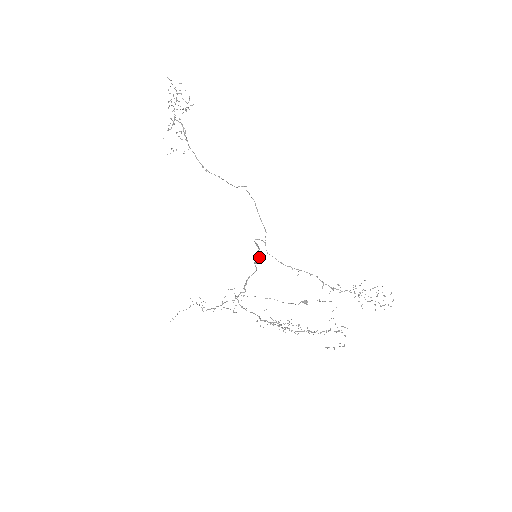
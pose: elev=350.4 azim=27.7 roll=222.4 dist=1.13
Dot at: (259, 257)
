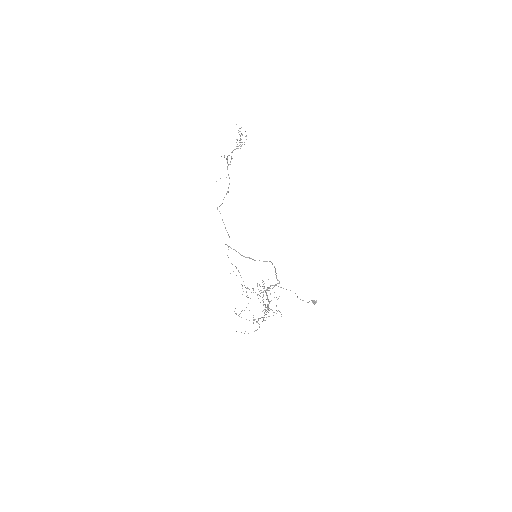
Dot at: (245, 257)
